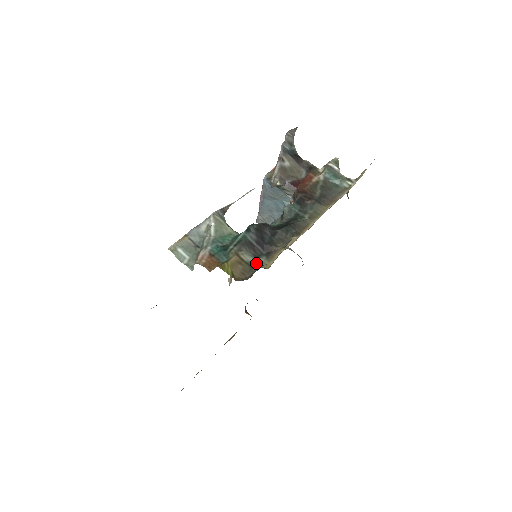
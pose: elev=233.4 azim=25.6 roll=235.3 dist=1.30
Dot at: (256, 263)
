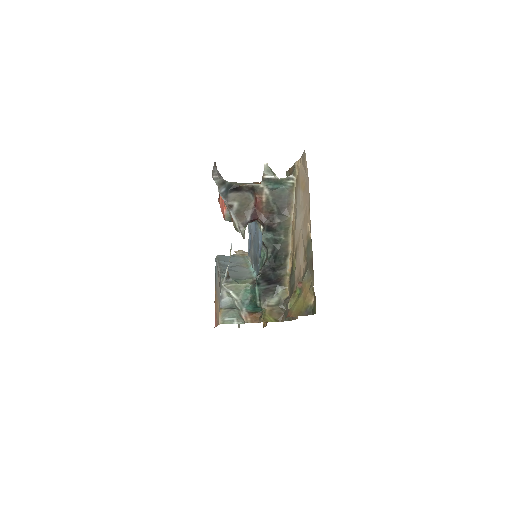
Dot at: (279, 298)
